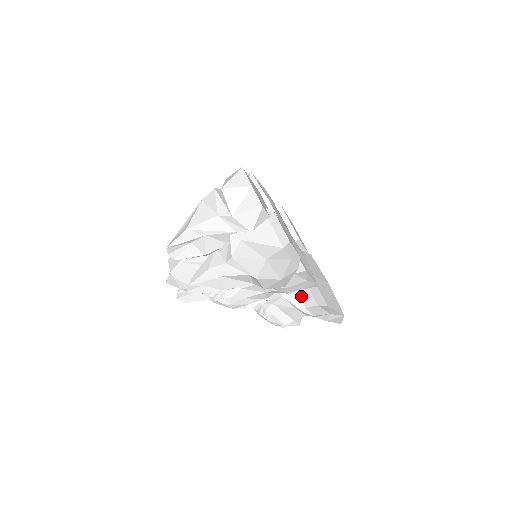
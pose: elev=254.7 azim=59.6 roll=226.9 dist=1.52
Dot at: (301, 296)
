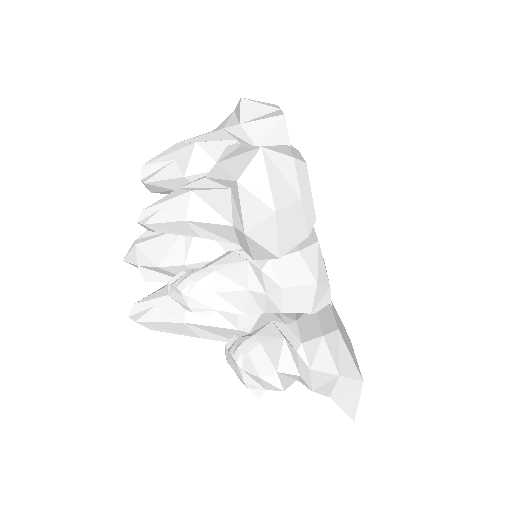
Dot at: (301, 327)
